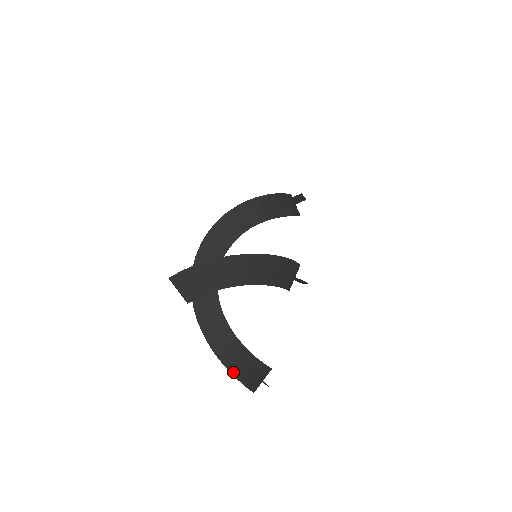
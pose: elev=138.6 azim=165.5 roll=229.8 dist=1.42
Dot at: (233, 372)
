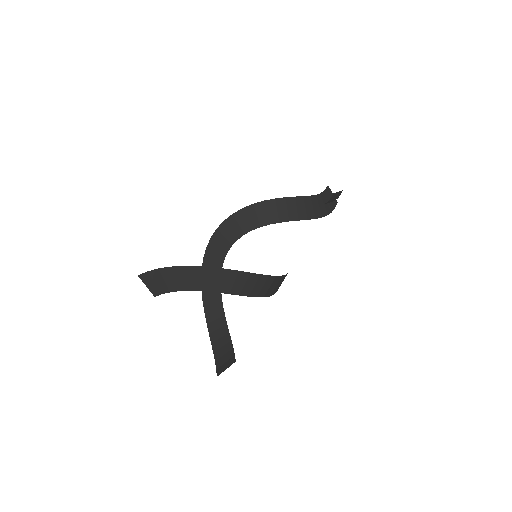
Dot at: (215, 353)
